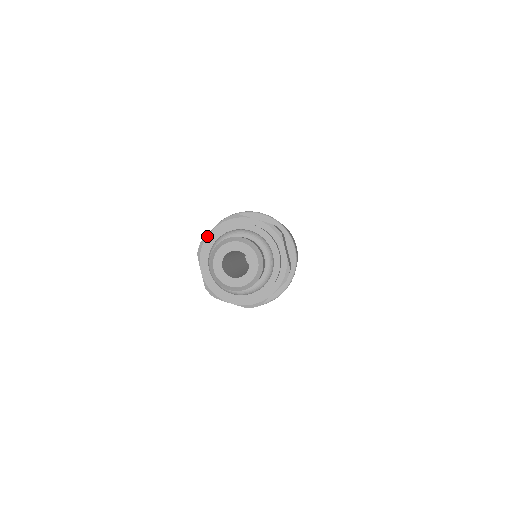
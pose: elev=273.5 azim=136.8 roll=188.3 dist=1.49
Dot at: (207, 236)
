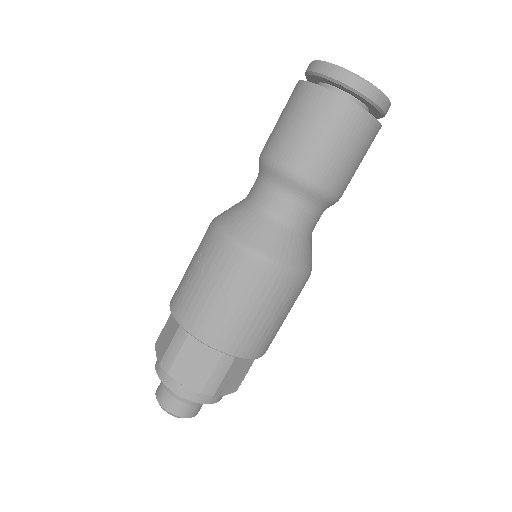
Dot at: (156, 351)
